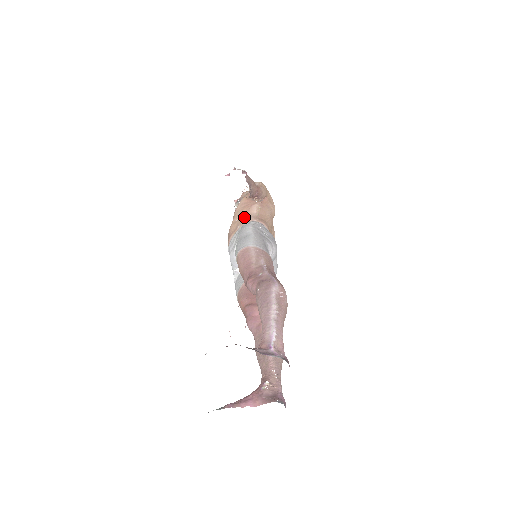
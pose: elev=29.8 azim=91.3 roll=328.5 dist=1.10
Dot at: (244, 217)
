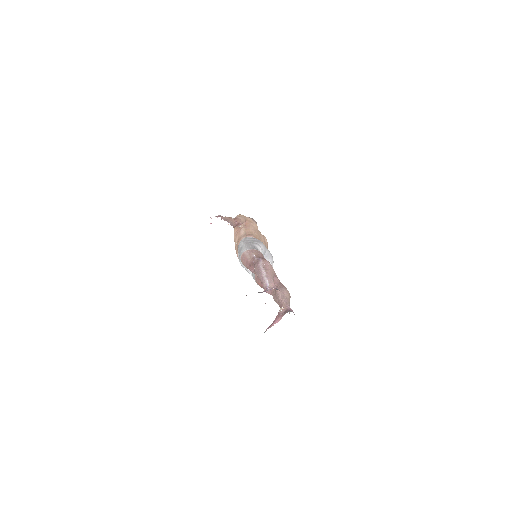
Dot at: (238, 239)
